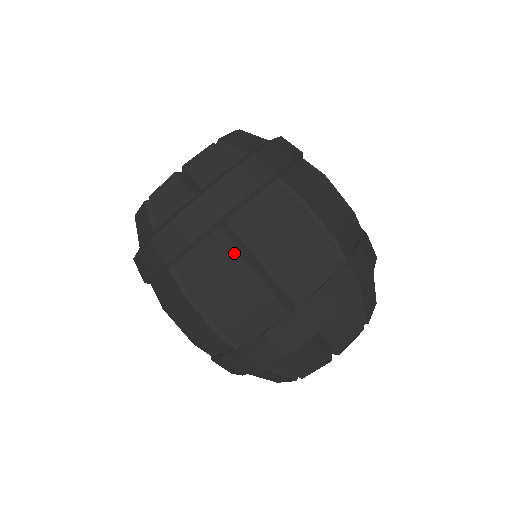
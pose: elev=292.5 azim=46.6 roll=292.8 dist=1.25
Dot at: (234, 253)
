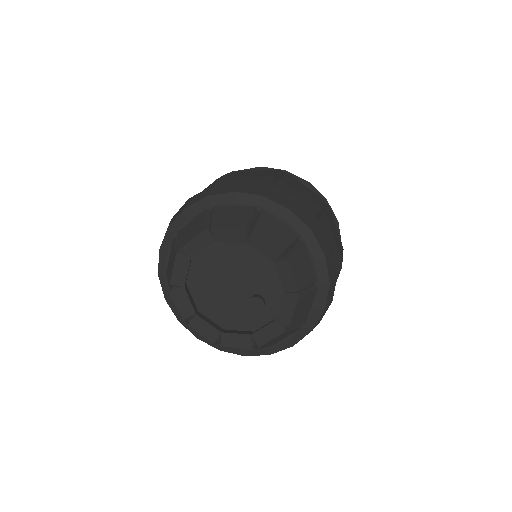
Dot at: occluded
